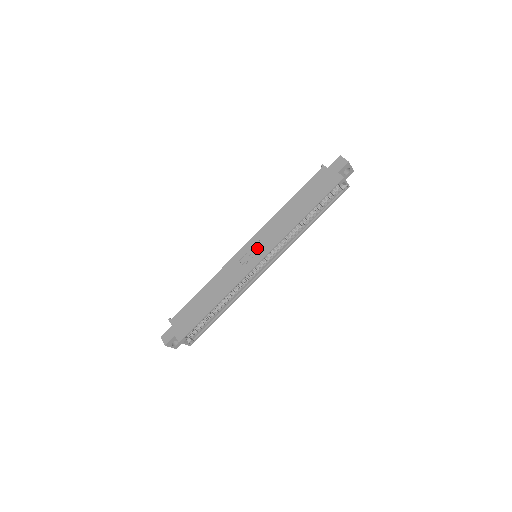
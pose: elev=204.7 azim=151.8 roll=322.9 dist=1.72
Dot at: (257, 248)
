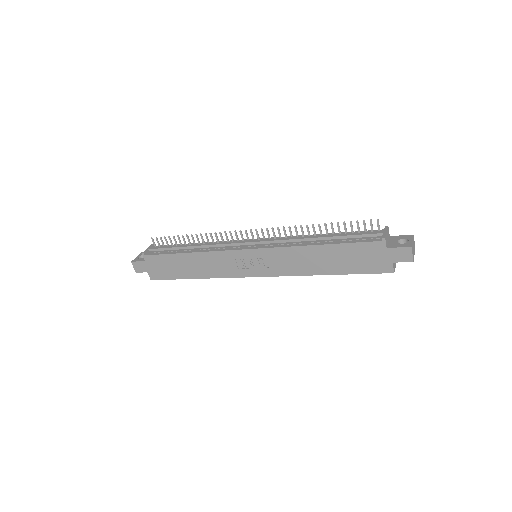
Dot at: (260, 263)
